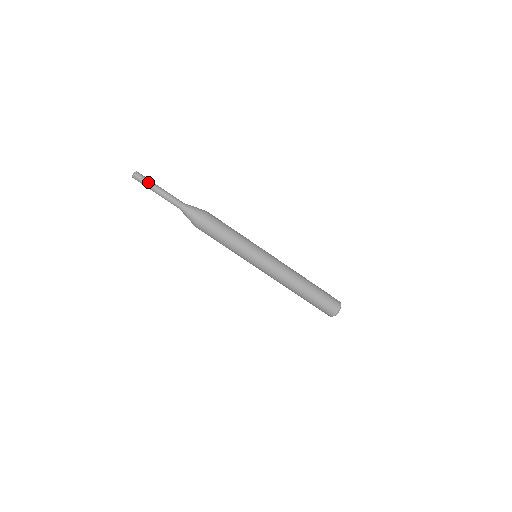
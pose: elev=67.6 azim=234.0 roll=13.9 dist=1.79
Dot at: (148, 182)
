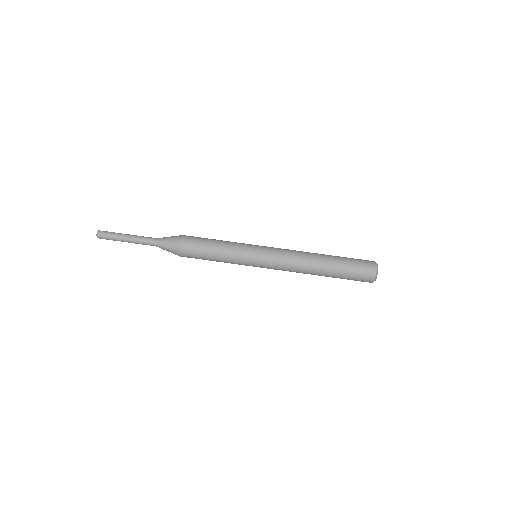
Dot at: (114, 233)
